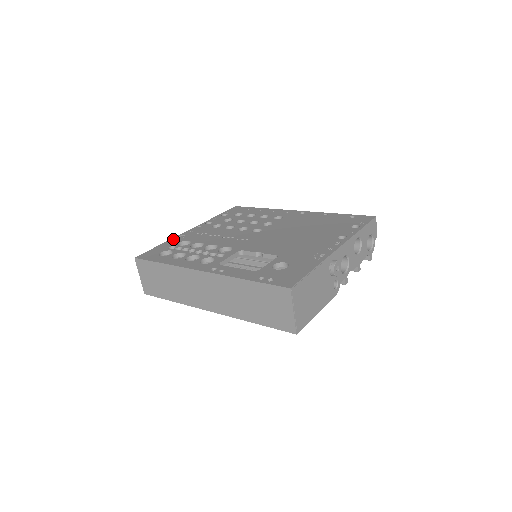
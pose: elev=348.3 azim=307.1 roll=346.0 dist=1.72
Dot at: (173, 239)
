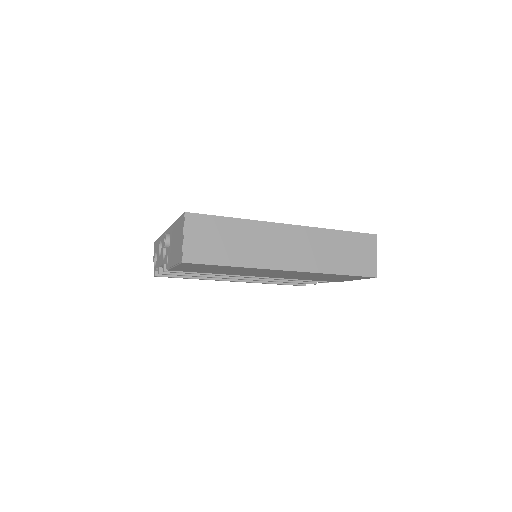
Dot at: occluded
